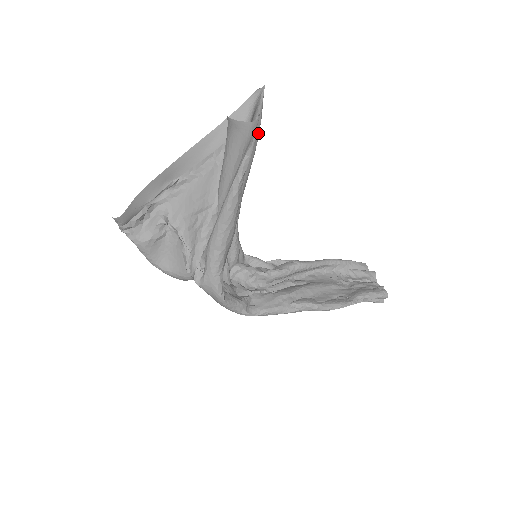
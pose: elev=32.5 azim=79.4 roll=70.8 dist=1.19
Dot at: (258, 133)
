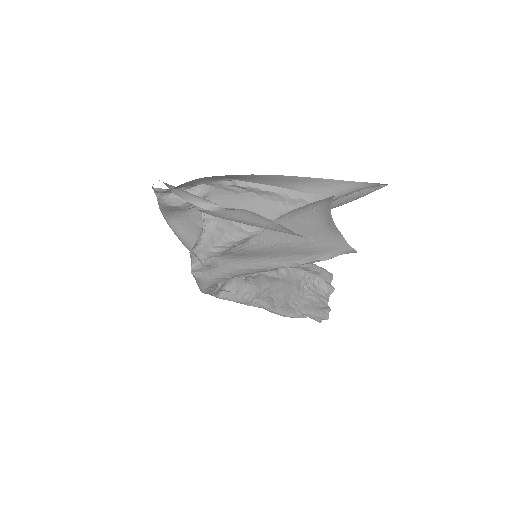
Dot at: (344, 198)
